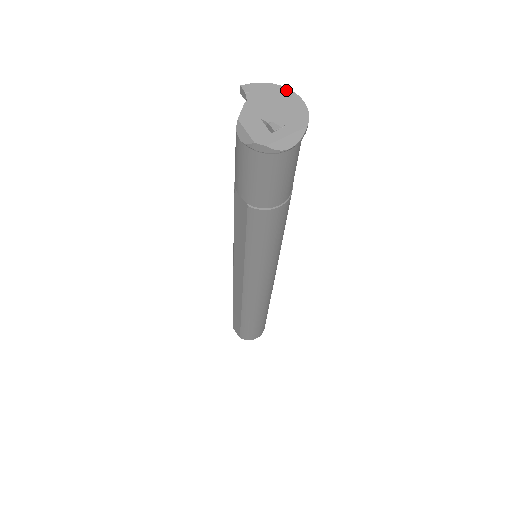
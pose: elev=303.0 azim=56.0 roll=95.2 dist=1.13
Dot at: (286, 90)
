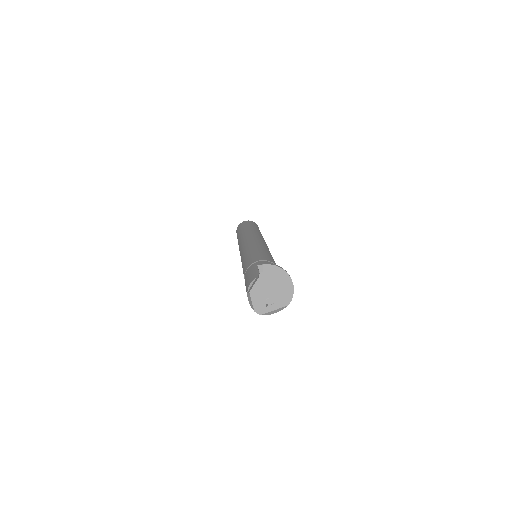
Dot at: (286, 274)
